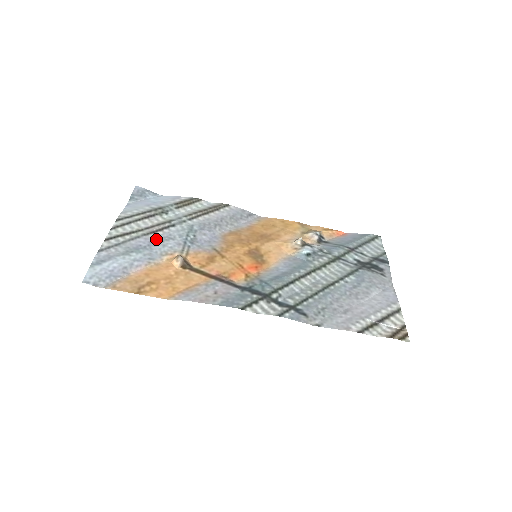
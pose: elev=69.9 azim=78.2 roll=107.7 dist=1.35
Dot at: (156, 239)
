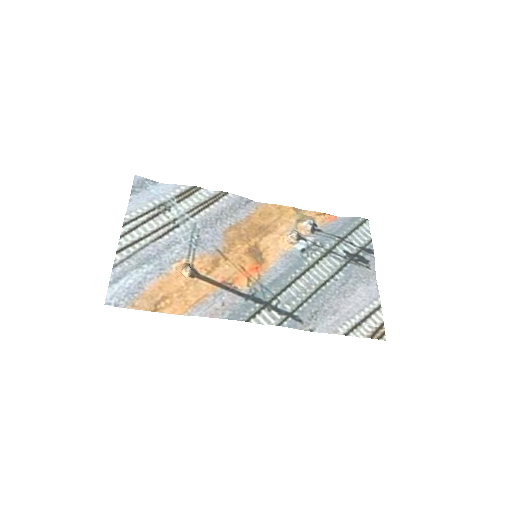
Dot at: (164, 245)
